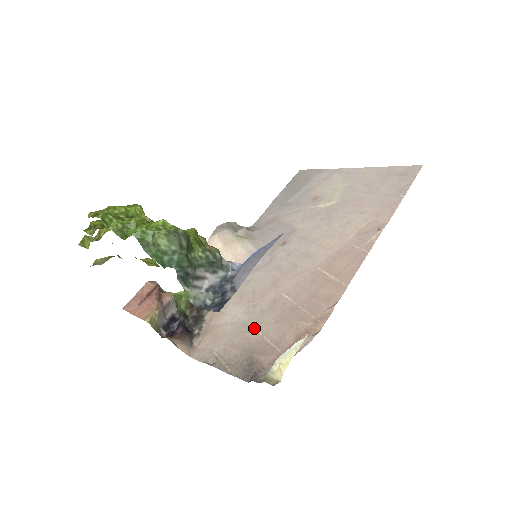
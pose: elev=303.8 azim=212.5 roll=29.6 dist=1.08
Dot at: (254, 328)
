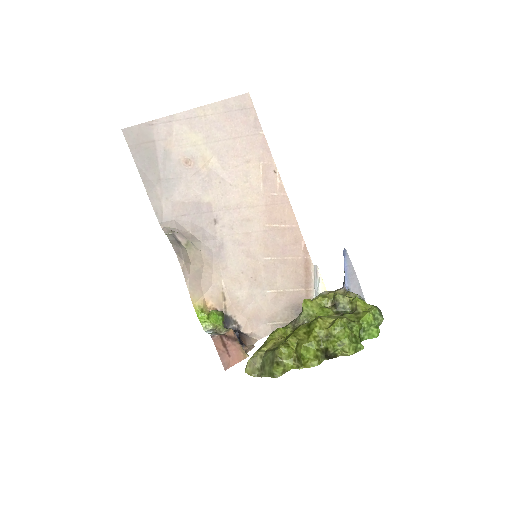
Dot at: (274, 291)
